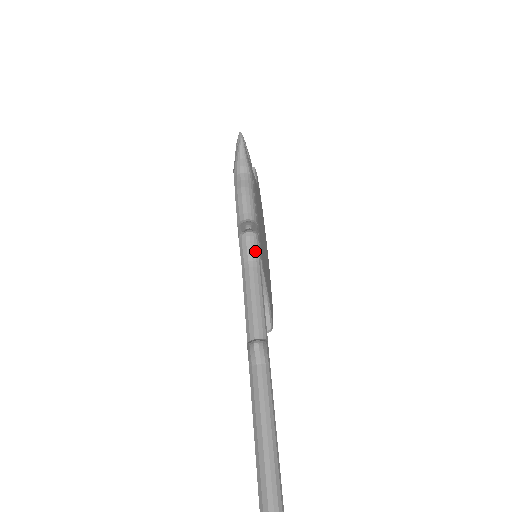
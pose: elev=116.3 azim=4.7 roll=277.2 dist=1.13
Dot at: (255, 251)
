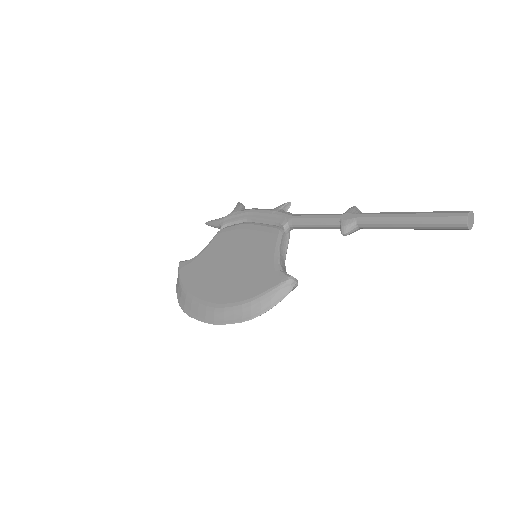
Dot at: occluded
